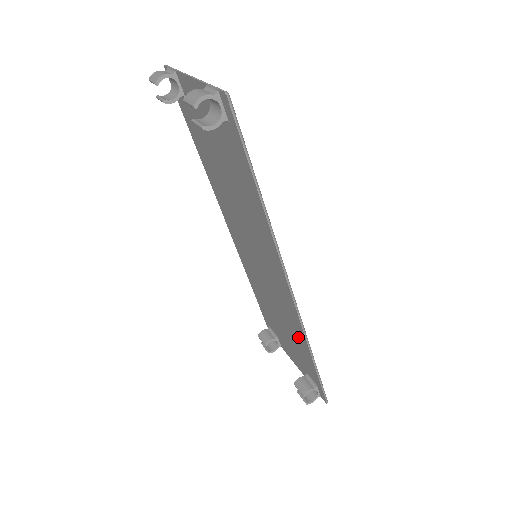
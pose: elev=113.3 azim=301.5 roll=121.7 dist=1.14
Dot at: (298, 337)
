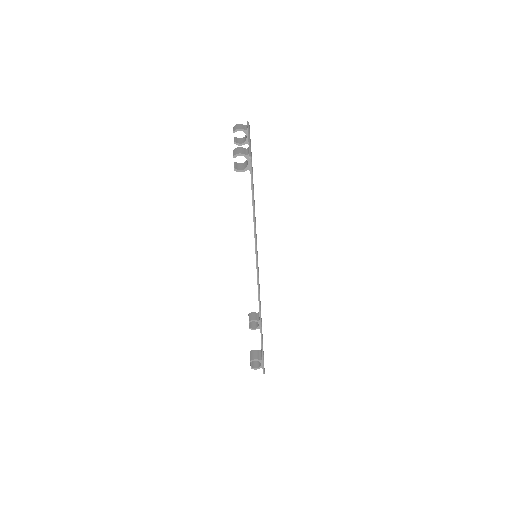
Dot at: occluded
